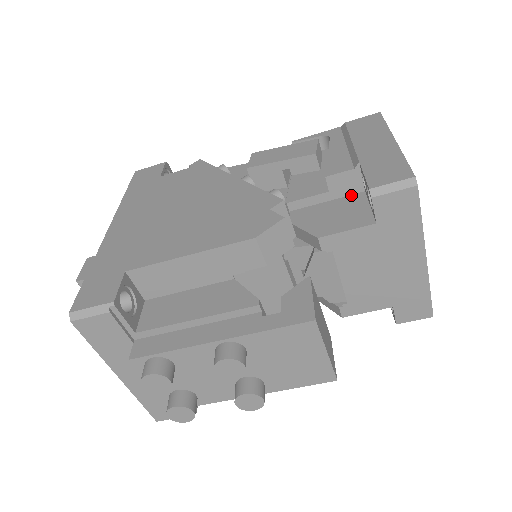
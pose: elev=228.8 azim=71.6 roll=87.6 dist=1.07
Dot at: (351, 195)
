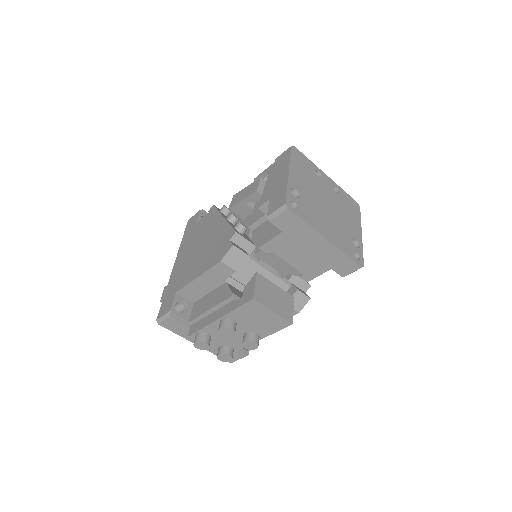
Dot at: occluded
